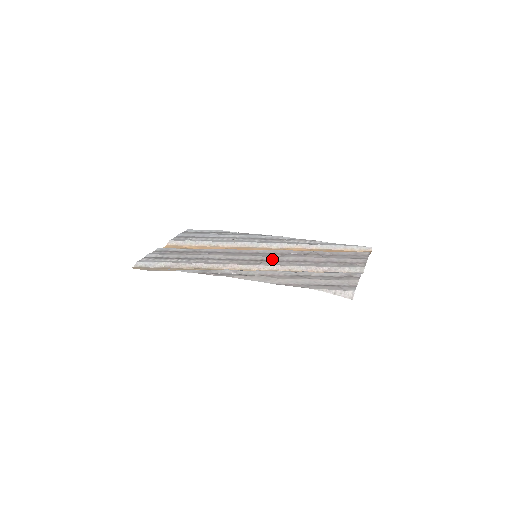
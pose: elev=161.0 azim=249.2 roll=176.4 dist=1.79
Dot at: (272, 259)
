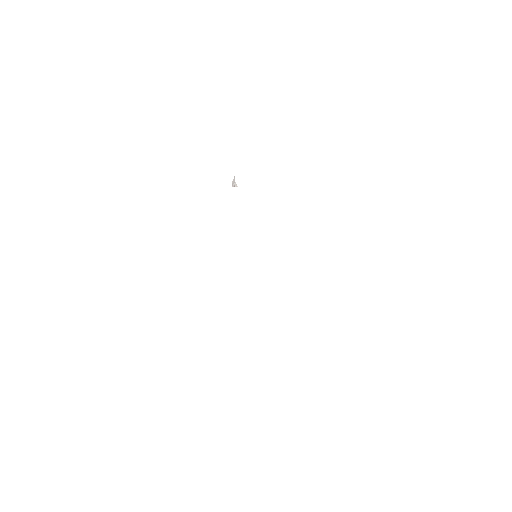
Dot at: occluded
